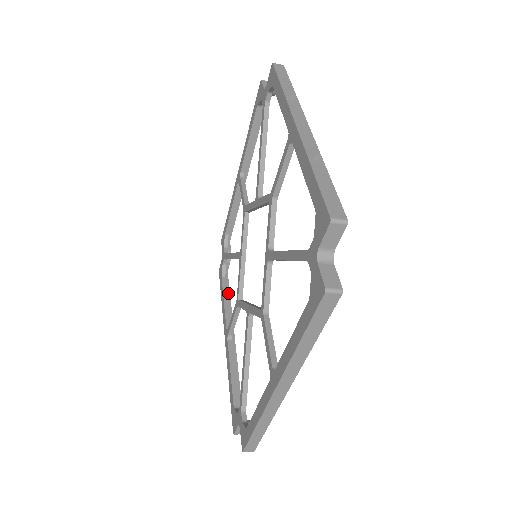
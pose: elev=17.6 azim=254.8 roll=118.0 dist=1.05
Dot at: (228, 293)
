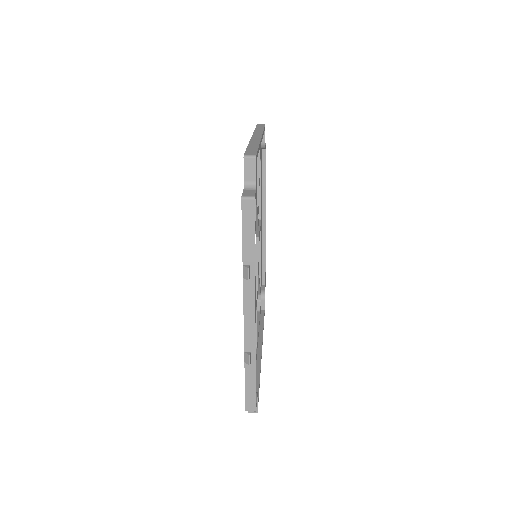
Dot at: (264, 174)
